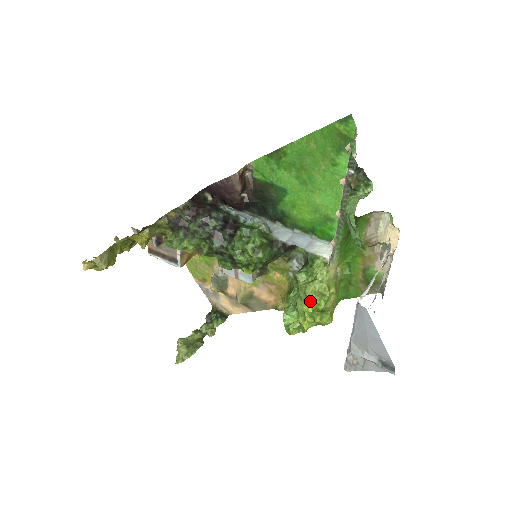
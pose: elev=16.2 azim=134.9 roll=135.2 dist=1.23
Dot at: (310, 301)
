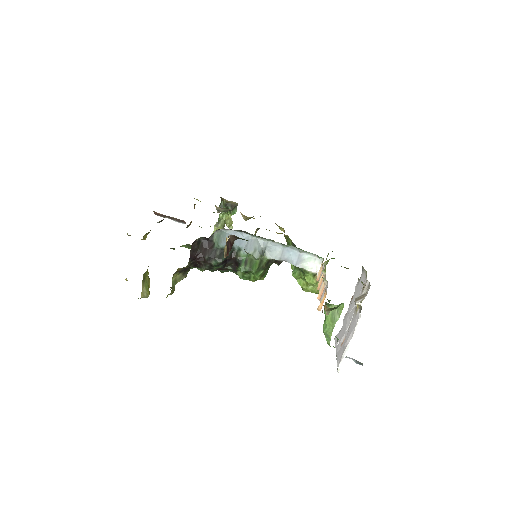
Dot at: occluded
